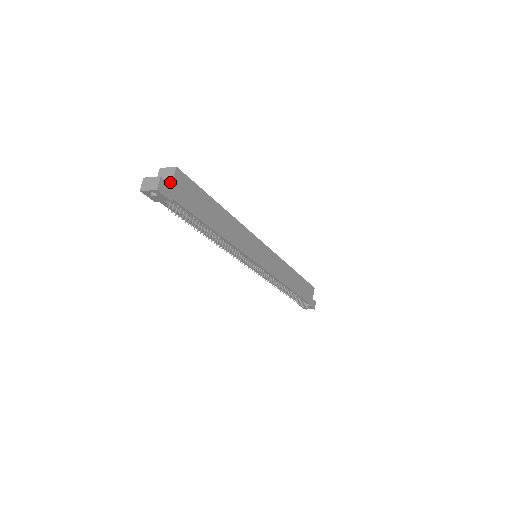
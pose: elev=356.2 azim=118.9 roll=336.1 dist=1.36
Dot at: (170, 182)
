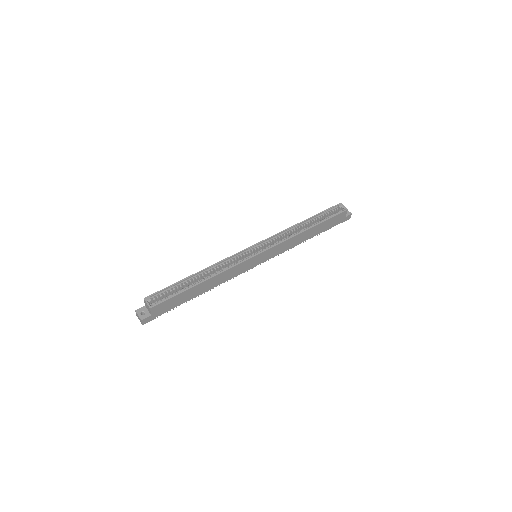
Dot at: (150, 313)
